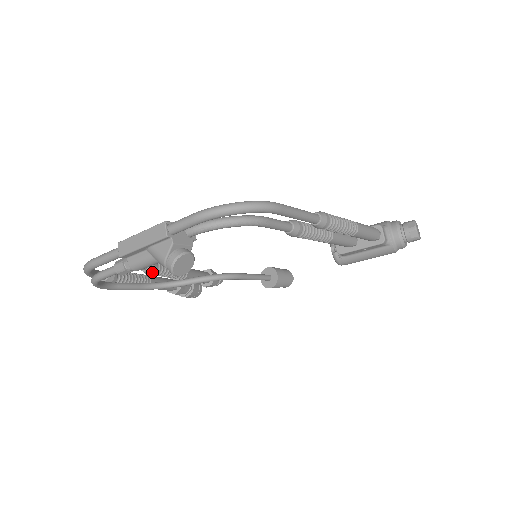
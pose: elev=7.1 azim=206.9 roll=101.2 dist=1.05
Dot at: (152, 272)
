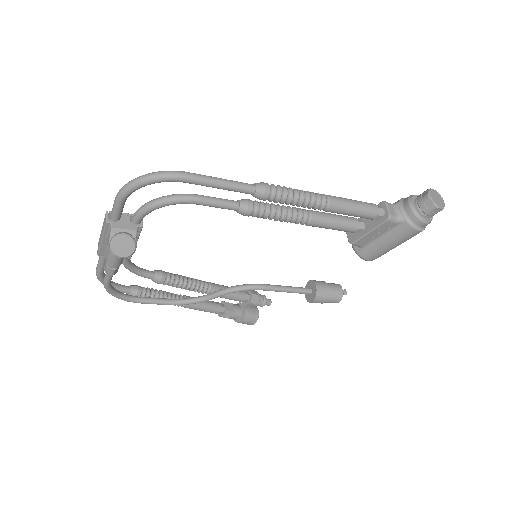
Dot at: (160, 281)
